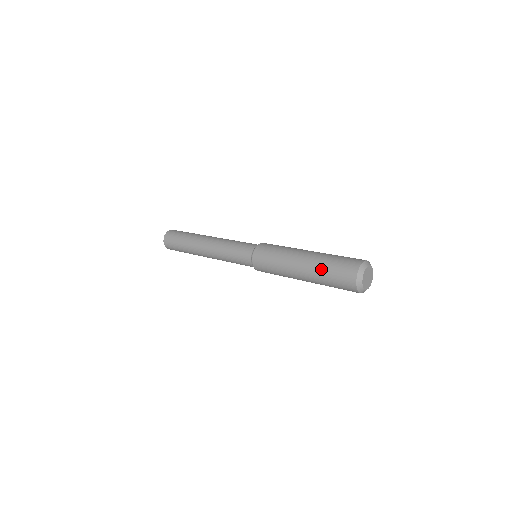
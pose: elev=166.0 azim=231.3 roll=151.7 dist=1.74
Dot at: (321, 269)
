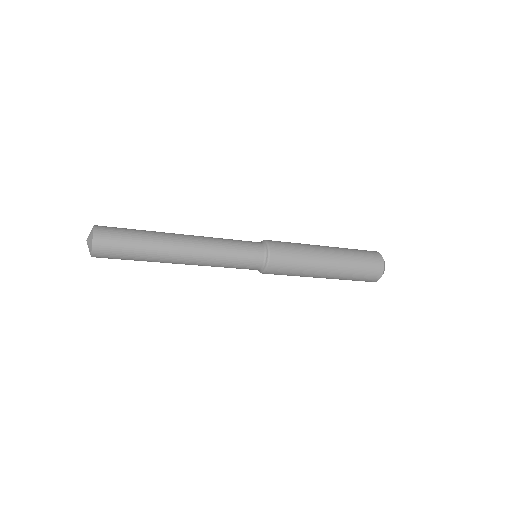
Dot at: (345, 248)
